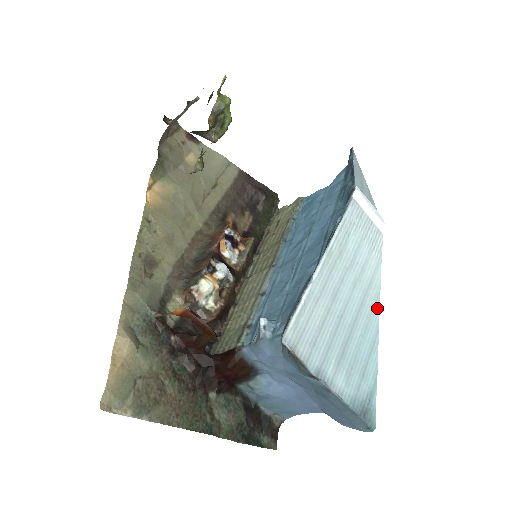
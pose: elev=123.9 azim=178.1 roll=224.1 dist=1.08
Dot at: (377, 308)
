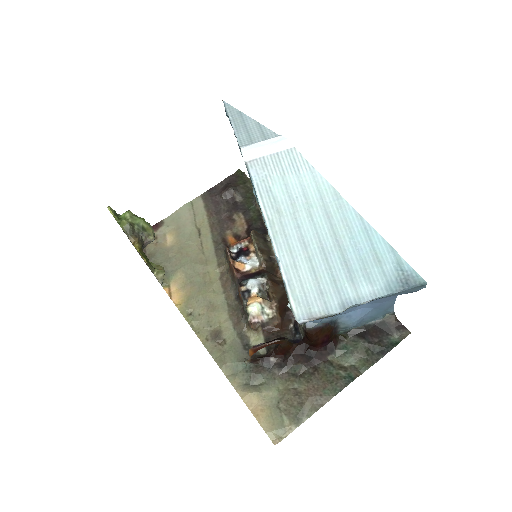
Dot at: (344, 203)
